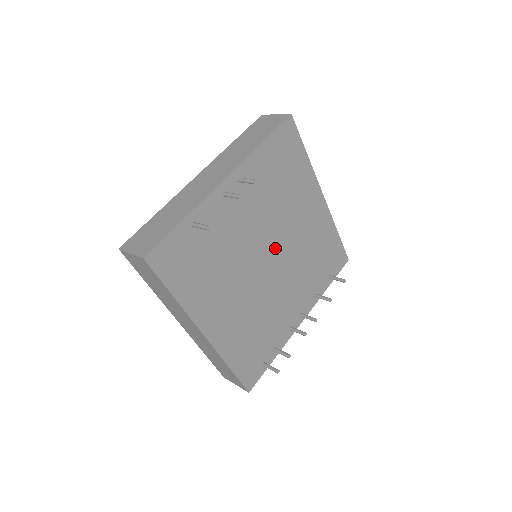
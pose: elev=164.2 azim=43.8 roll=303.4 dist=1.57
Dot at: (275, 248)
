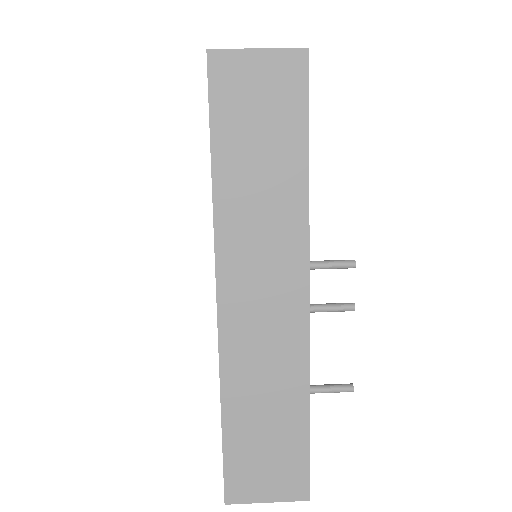
Dot at: occluded
